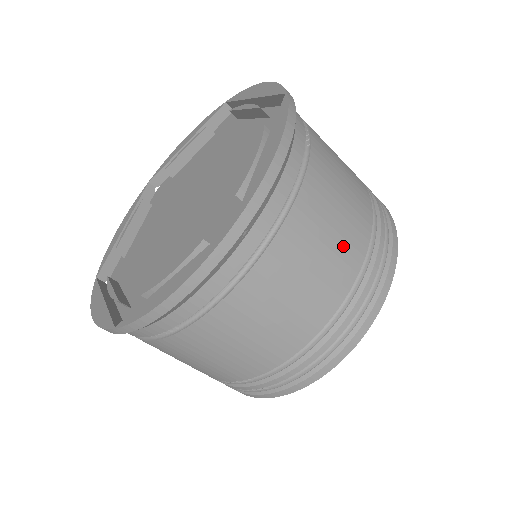
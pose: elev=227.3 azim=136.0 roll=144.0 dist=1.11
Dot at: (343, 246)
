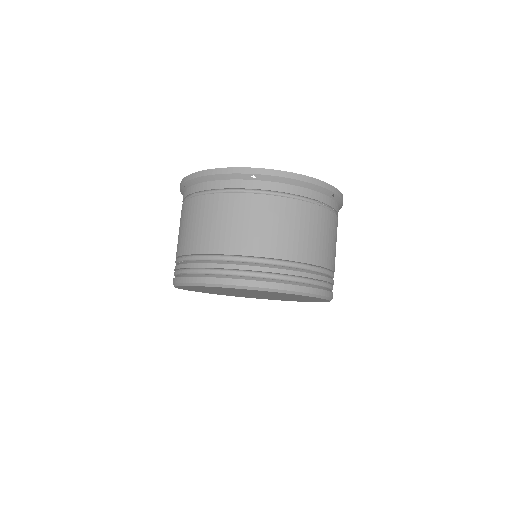
Dot at: (278, 239)
